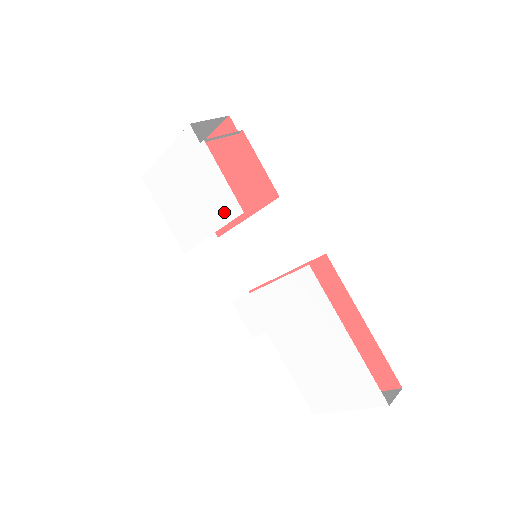
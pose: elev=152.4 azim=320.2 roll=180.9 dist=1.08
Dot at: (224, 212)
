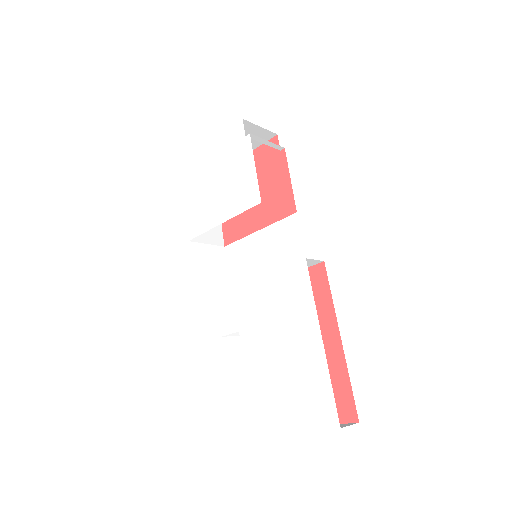
Dot at: (243, 201)
